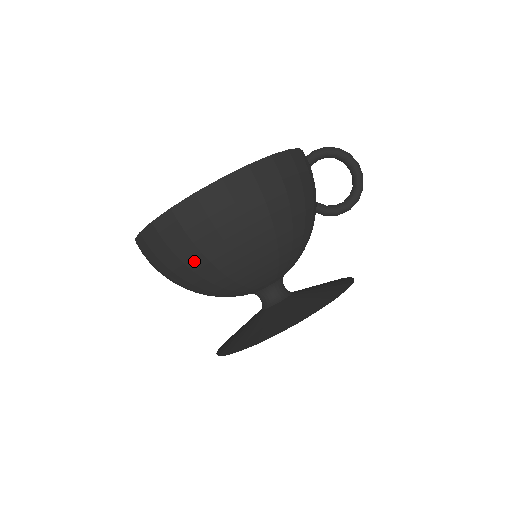
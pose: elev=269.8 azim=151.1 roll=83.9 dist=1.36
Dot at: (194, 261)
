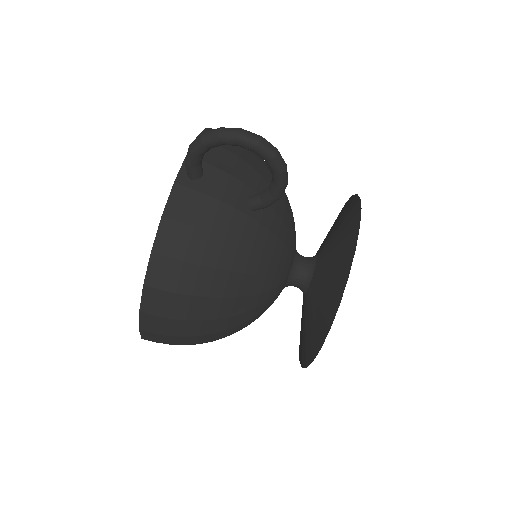
Dot at: occluded
